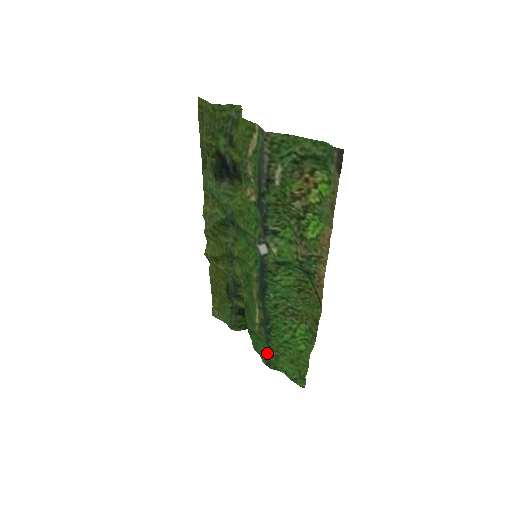
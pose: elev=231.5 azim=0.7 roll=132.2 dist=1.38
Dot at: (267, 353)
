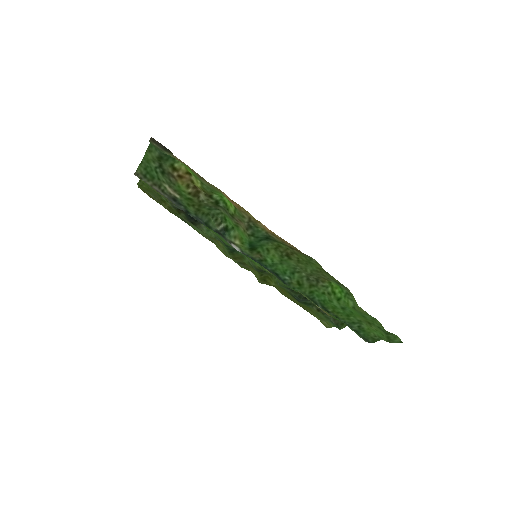
Dot at: (353, 330)
